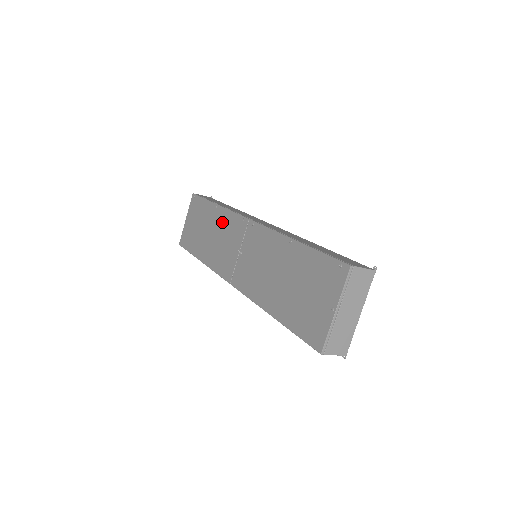
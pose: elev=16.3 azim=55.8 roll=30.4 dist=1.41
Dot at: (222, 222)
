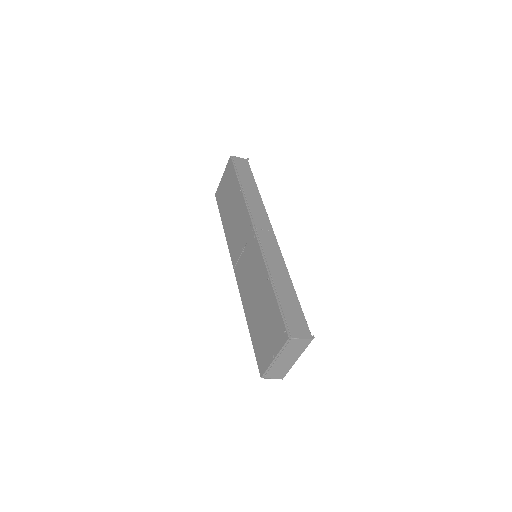
Dot at: (240, 210)
